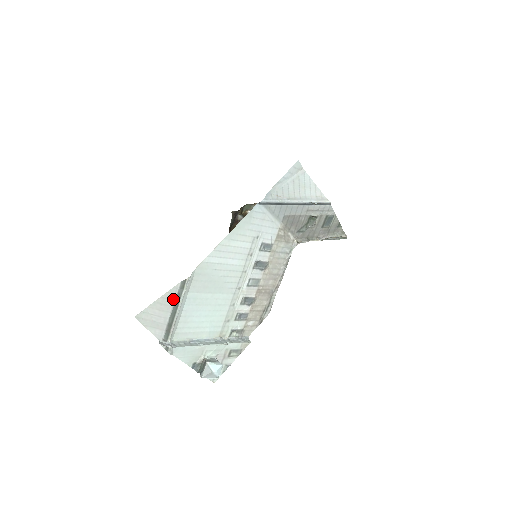
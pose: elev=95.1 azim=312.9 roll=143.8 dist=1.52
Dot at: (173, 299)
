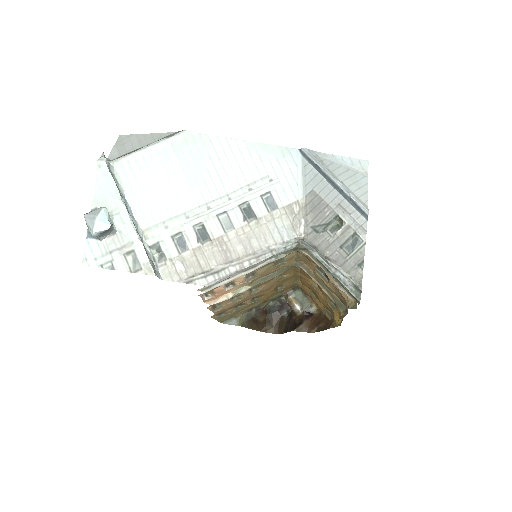
Dot at: (156, 140)
